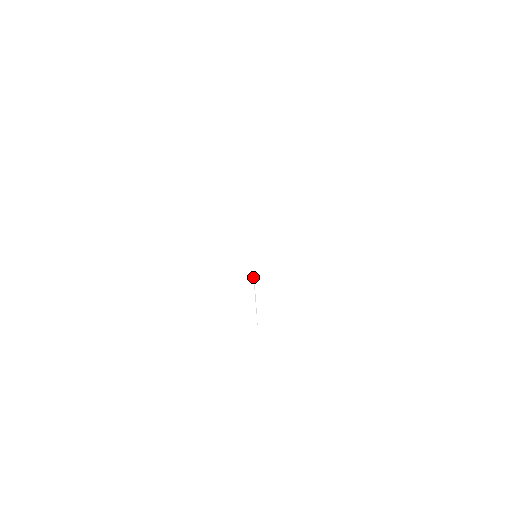
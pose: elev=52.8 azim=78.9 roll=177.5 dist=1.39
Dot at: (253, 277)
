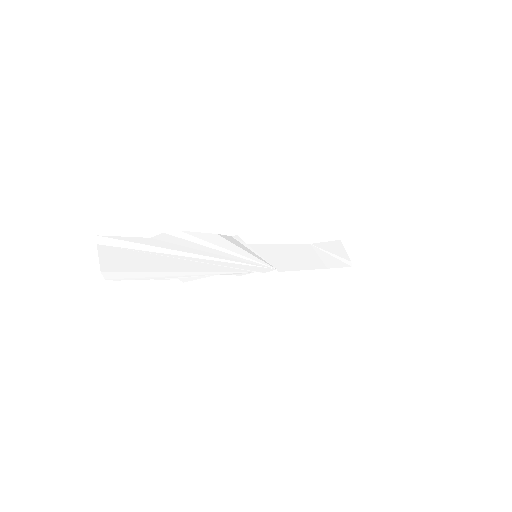
Dot at: (247, 272)
